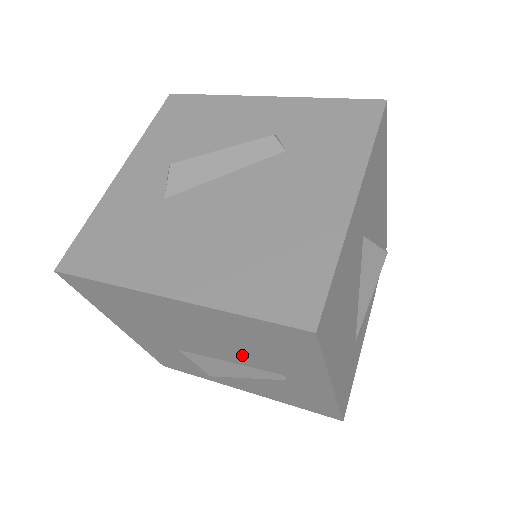
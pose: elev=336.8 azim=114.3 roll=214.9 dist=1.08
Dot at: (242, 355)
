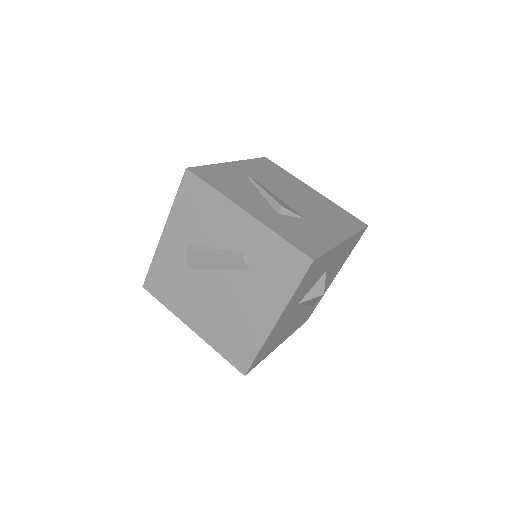
Dot at: occluded
